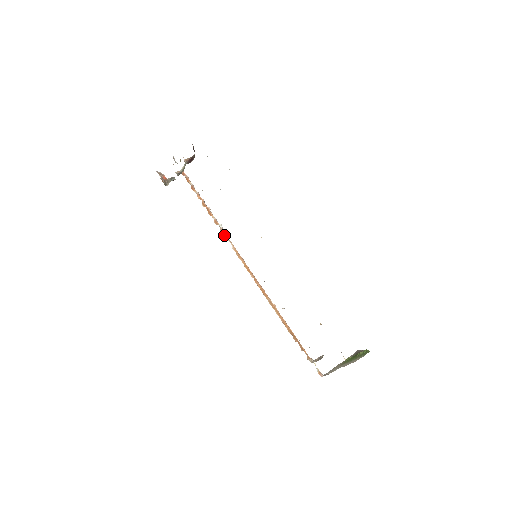
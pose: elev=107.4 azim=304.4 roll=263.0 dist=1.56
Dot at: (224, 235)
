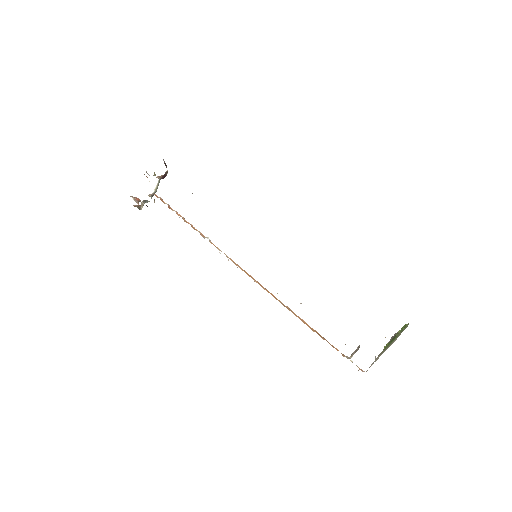
Dot at: occluded
